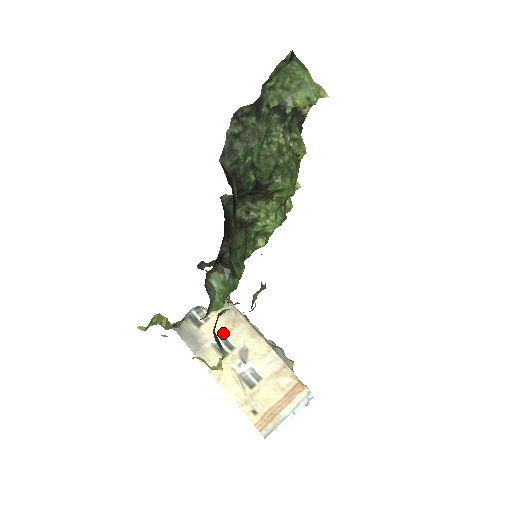
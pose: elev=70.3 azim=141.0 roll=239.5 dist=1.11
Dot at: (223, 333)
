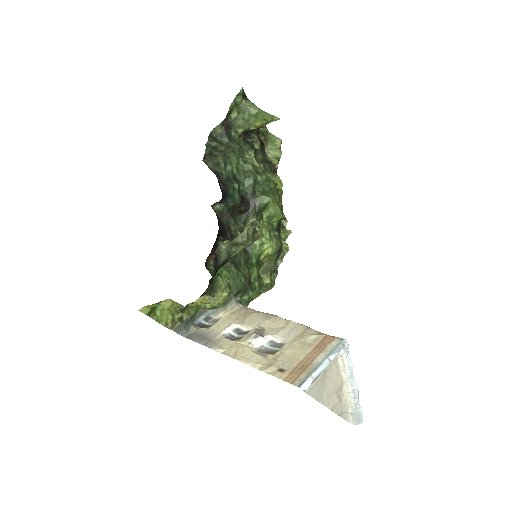
Dot at: (235, 325)
